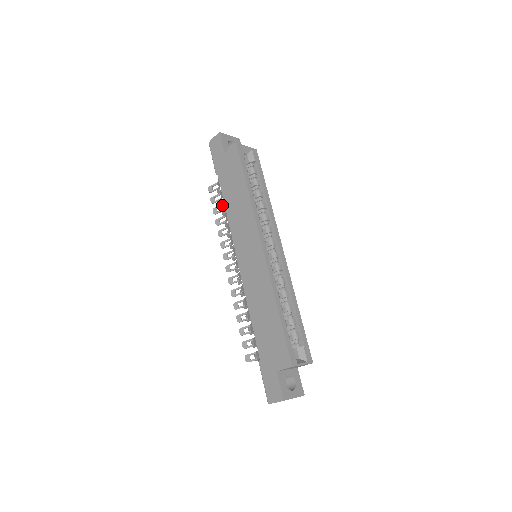
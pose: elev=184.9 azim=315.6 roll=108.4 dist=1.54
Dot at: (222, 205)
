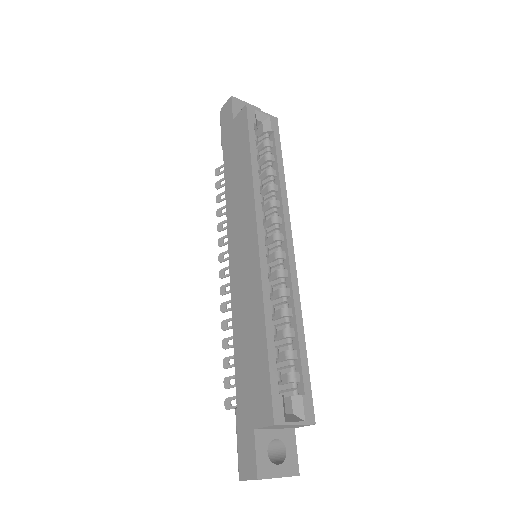
Dot at: occluded
